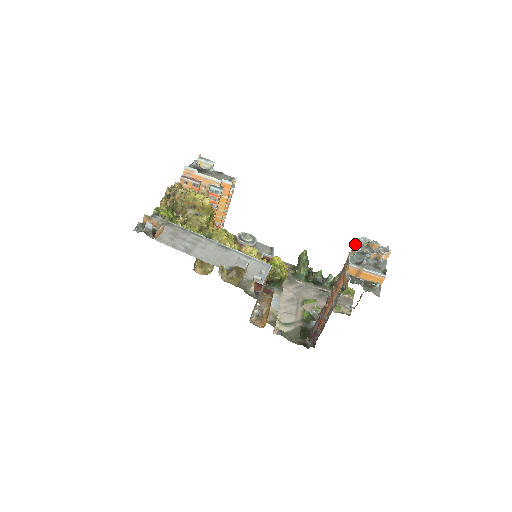
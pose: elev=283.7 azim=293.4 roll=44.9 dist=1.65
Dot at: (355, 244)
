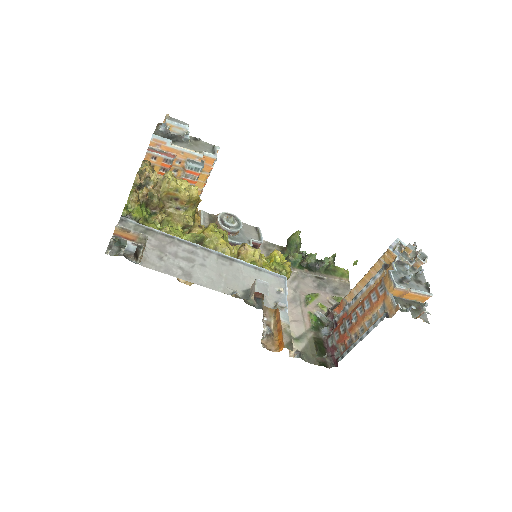
Dot at: (390, 251)
